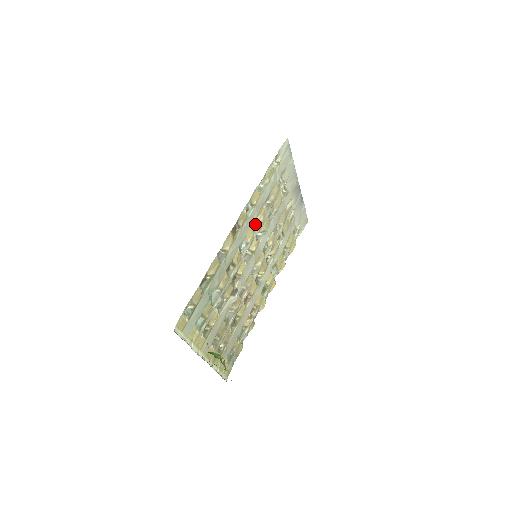
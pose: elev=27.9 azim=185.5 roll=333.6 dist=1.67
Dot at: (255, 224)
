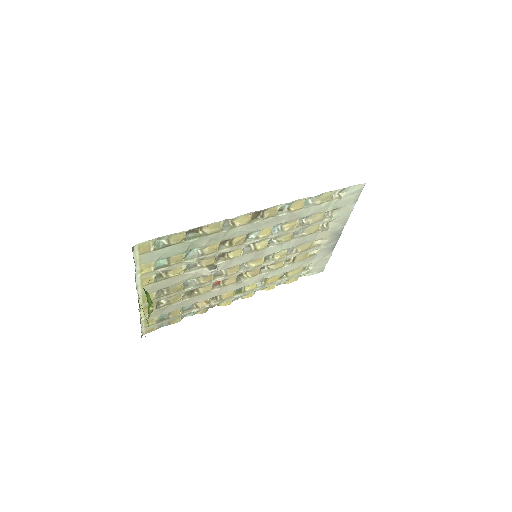
Dot at: (278, 228)
